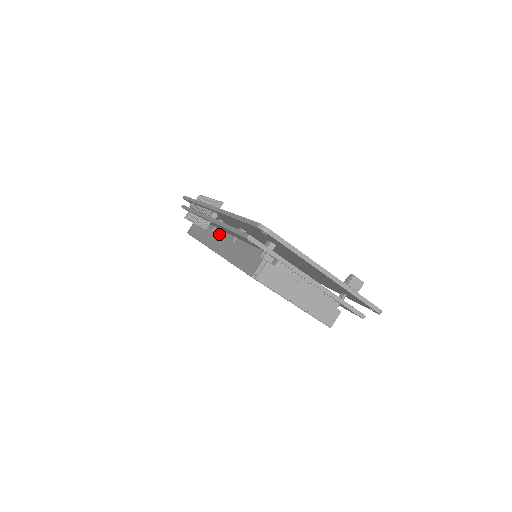
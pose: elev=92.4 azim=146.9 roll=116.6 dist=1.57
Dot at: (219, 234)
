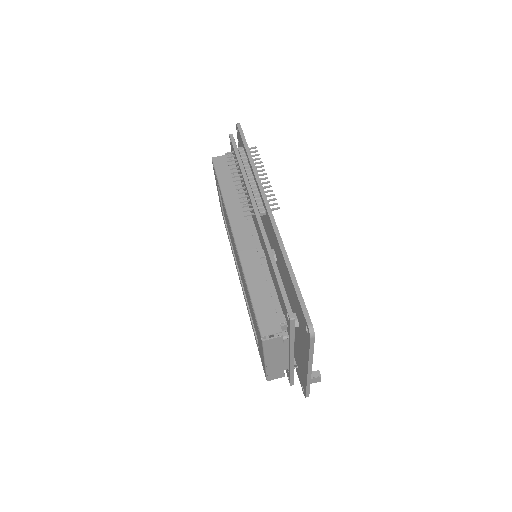
Dot at: (248, 221)
